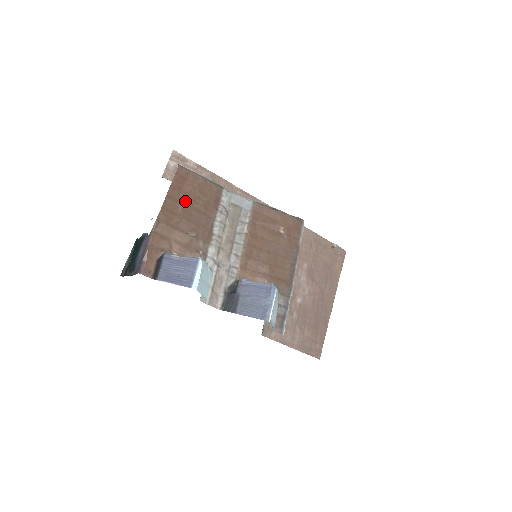
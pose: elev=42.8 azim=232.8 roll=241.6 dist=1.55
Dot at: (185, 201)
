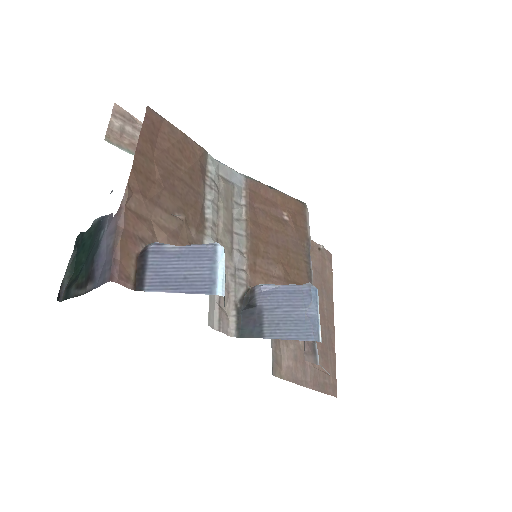
Dot at: (163, 163)
